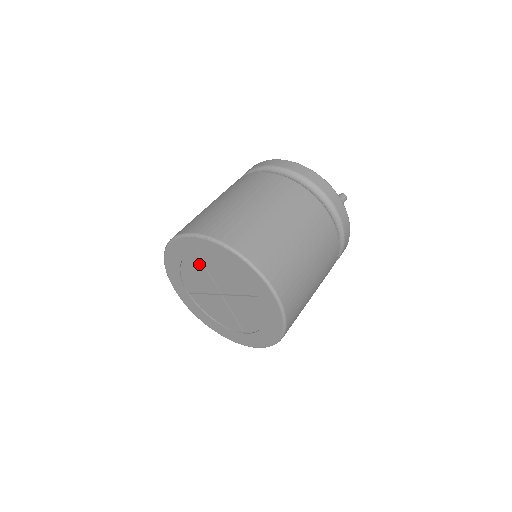
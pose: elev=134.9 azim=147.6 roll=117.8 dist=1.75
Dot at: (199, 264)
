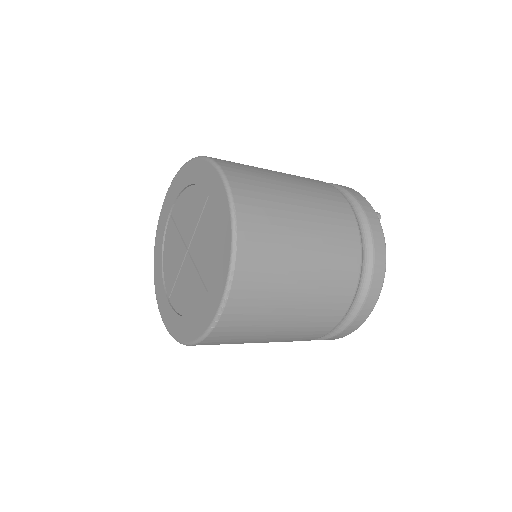
Dot at: (173, 229)
